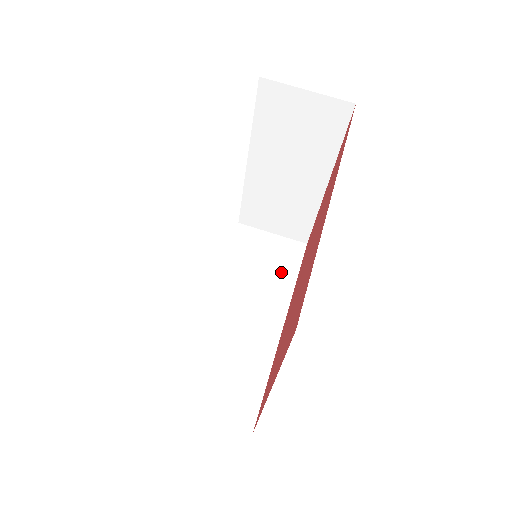
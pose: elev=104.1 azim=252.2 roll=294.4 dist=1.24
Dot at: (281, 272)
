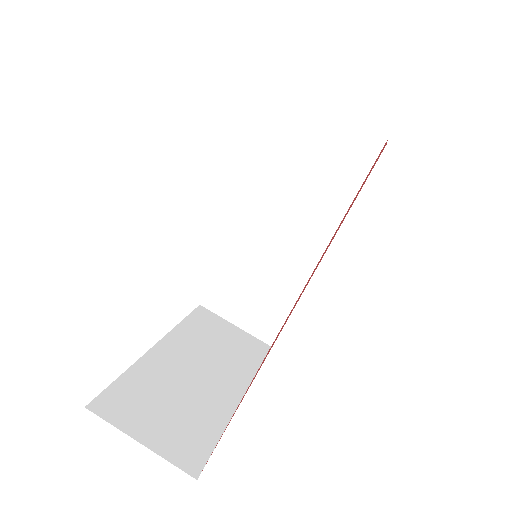
Dot at: (338, 184)
